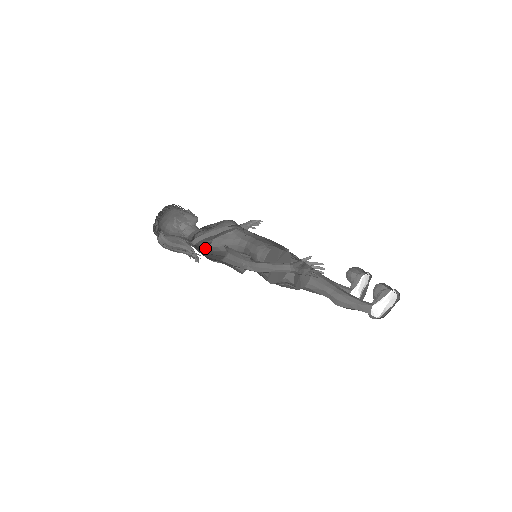
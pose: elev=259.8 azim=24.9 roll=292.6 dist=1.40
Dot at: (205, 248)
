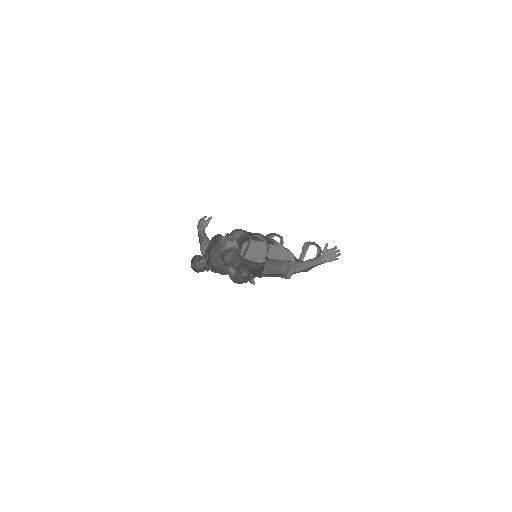
Dot at: occluded
